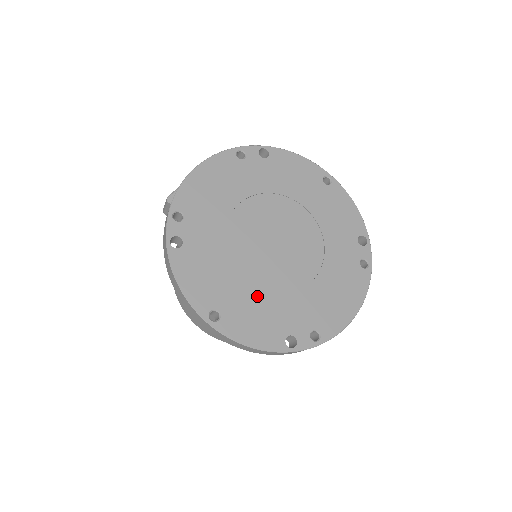
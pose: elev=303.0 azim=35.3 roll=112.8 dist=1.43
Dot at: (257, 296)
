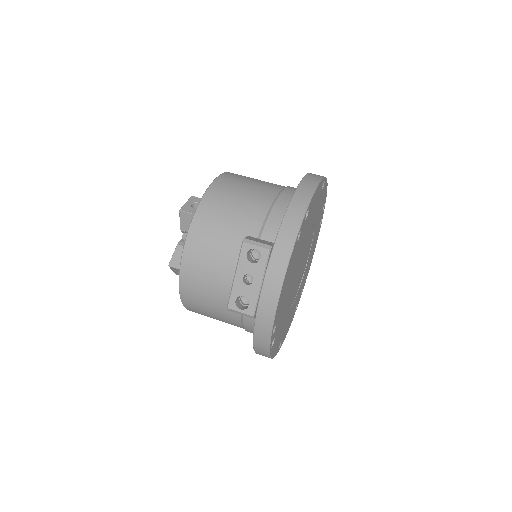
Dot at: occluded
